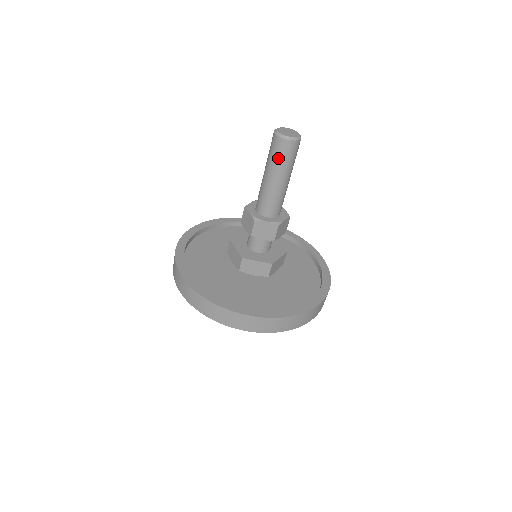
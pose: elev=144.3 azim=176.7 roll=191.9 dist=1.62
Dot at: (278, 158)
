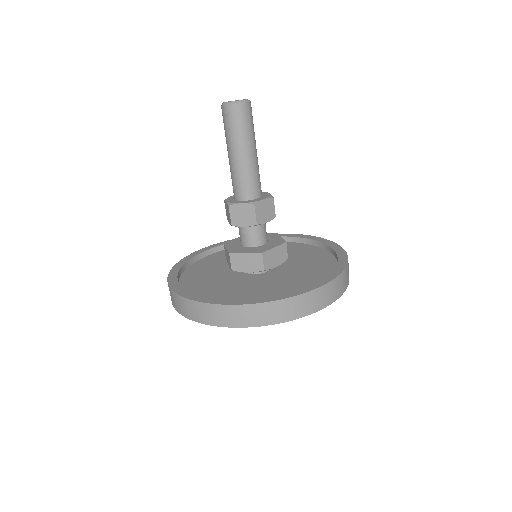
Dot at: (244, 127)
